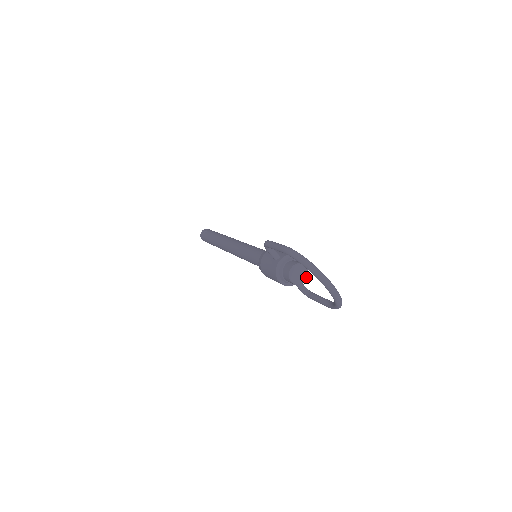
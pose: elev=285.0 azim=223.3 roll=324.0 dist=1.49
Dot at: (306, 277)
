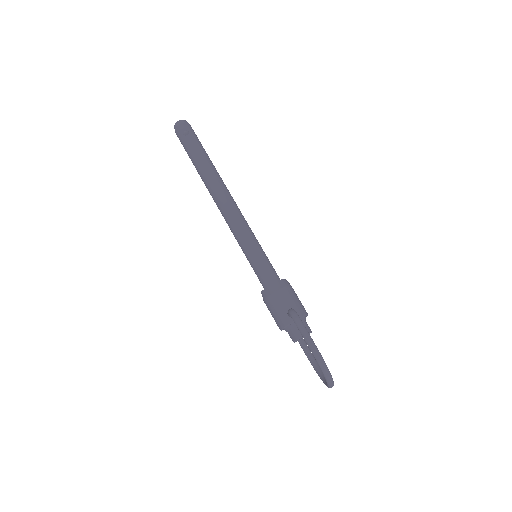
Dot at: occluded
